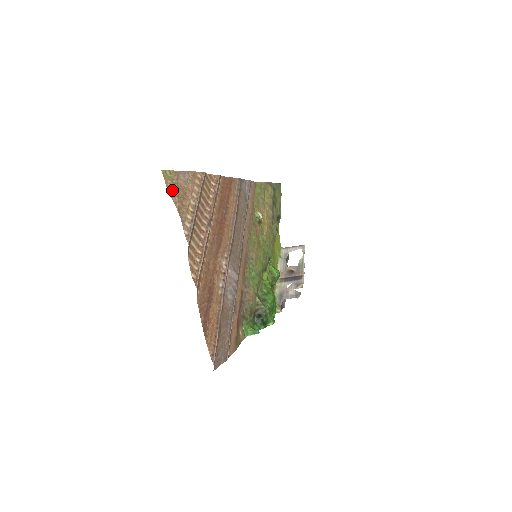
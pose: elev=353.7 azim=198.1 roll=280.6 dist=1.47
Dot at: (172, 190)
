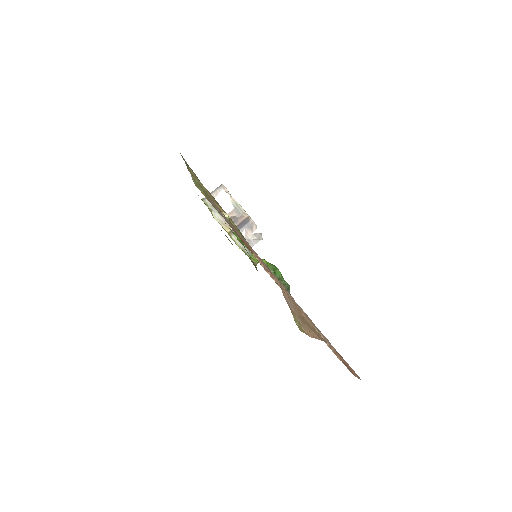
Dot at: (308, 332)
